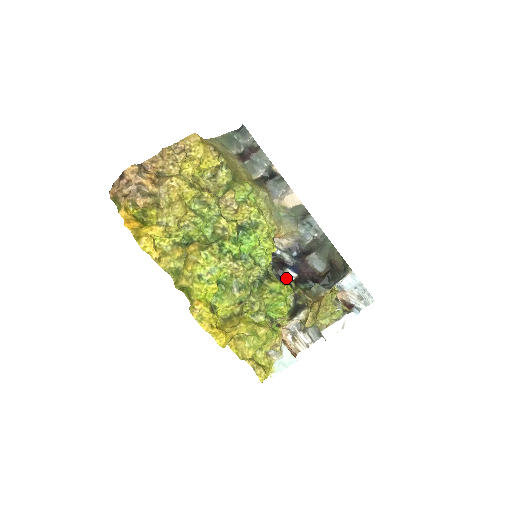
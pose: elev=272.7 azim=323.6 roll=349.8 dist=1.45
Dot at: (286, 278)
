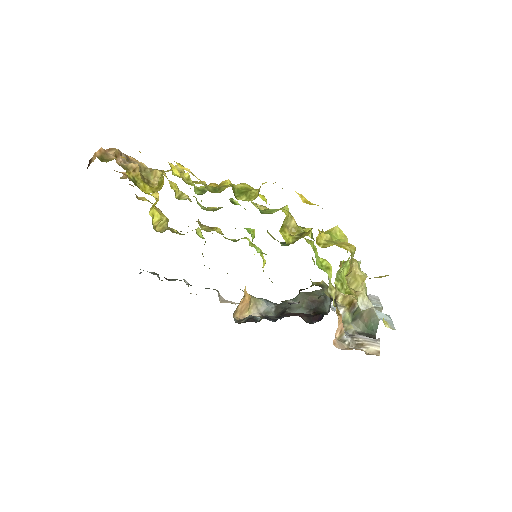
Dot at: (291, 302)
